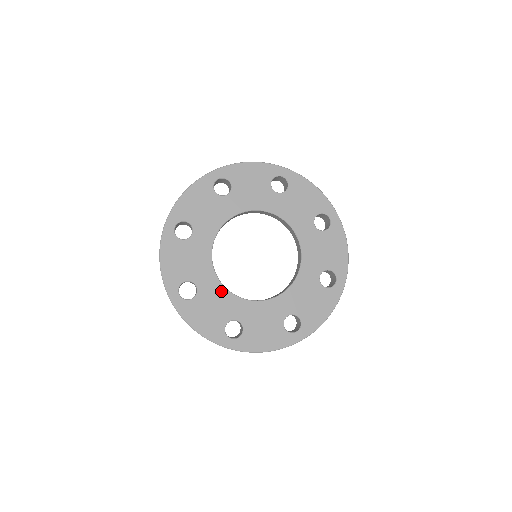
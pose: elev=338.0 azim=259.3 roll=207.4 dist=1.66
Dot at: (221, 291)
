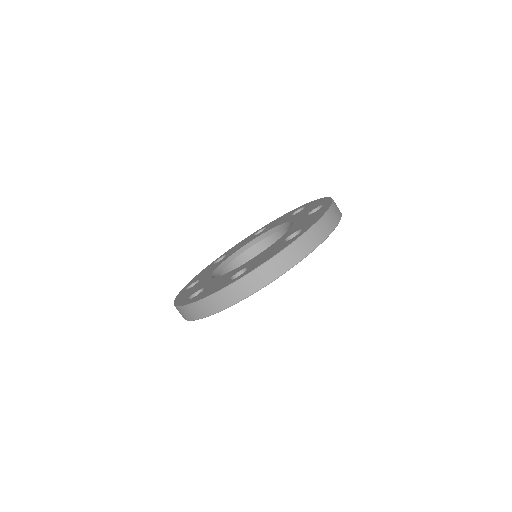
Dot at: occluded
